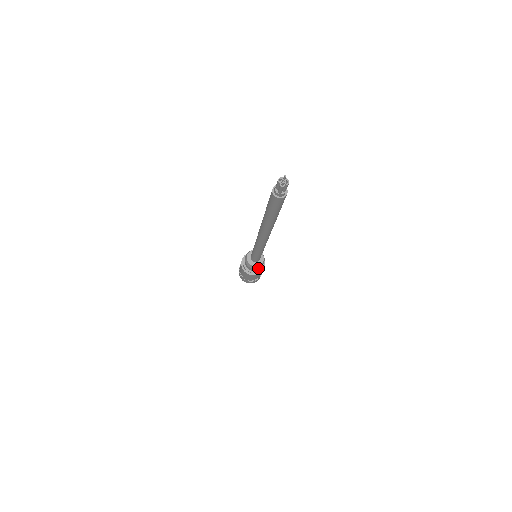
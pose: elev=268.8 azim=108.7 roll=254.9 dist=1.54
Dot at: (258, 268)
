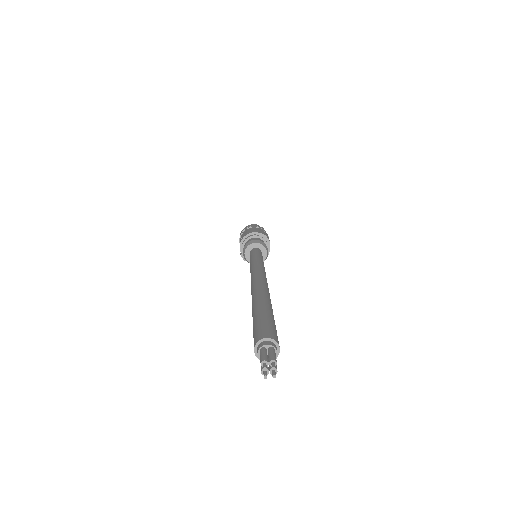
Dot at: occluded
